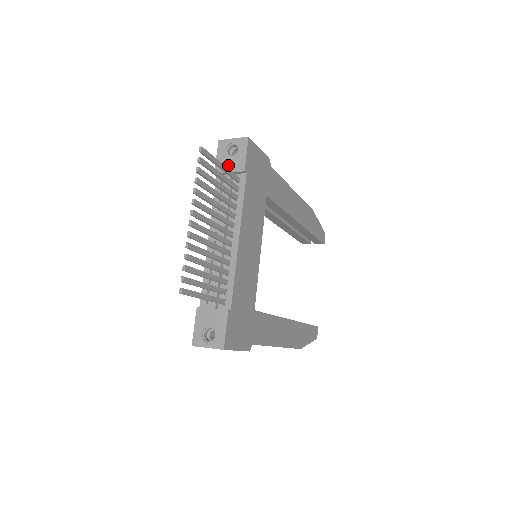
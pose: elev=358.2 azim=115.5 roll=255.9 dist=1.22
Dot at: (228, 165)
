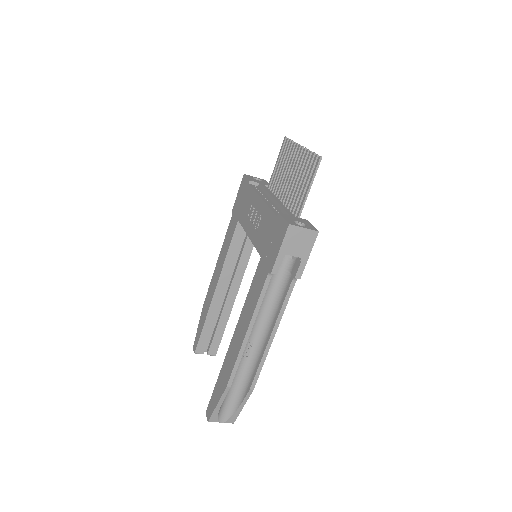
Dot at: (259, 182)
